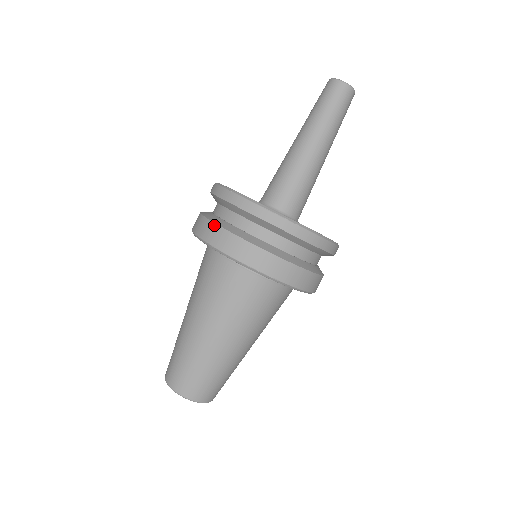
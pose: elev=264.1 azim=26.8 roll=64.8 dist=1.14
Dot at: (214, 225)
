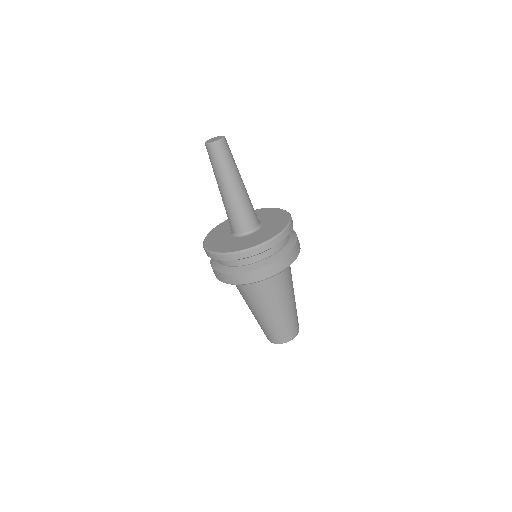
Dot at: (226, 275)
